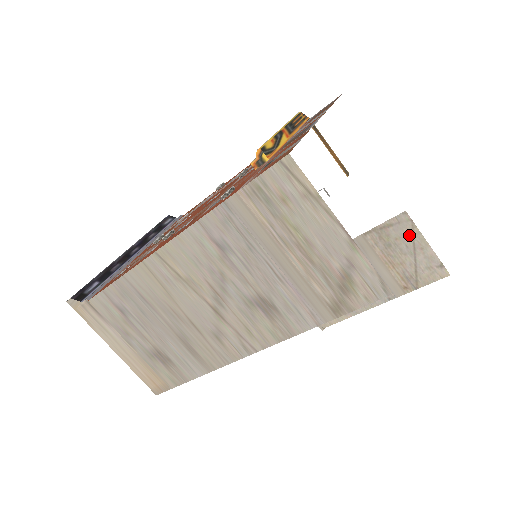
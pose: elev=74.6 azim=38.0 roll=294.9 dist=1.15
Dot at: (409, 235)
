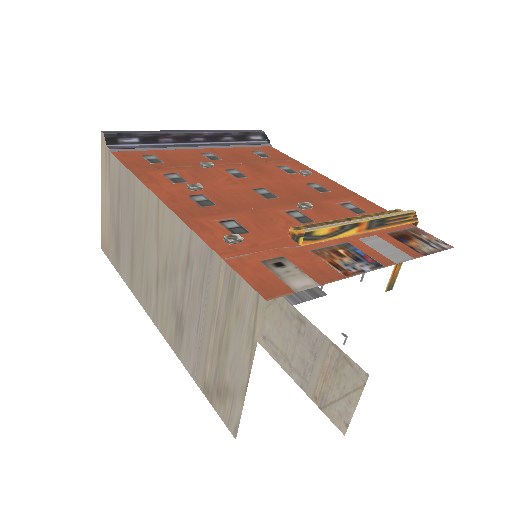
Dot at: (353, 386)
